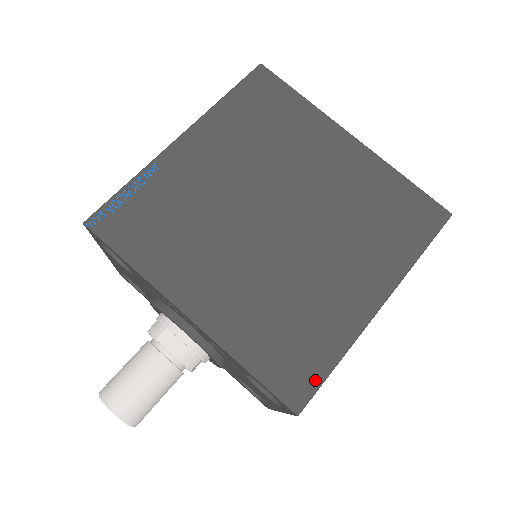
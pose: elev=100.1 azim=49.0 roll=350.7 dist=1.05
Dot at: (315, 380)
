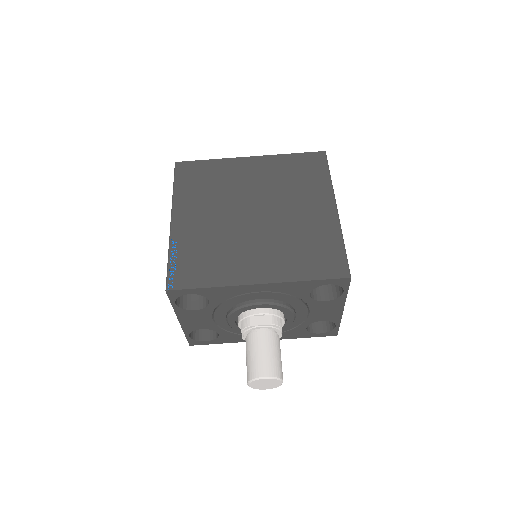
Dot at: (342, 258)
